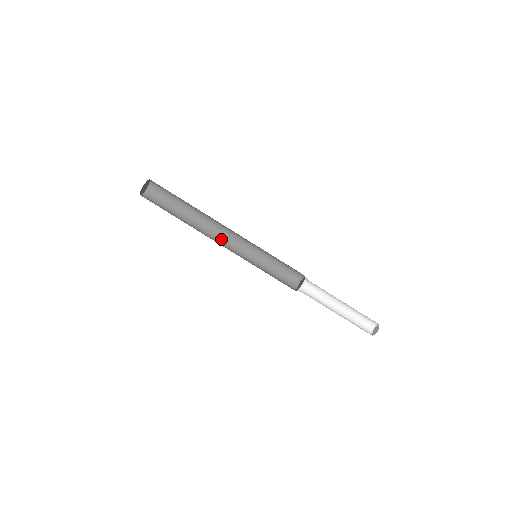
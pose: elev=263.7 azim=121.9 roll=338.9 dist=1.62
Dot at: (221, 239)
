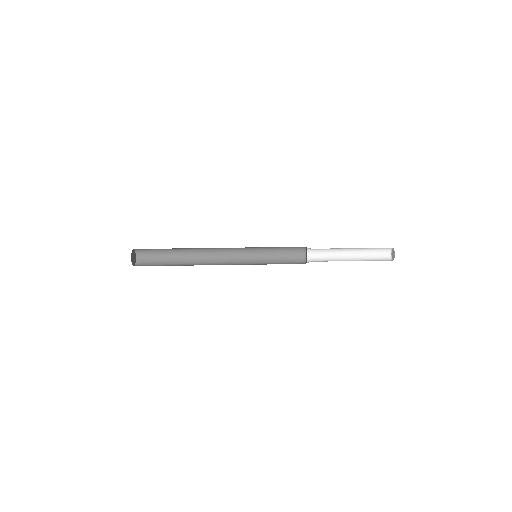
Dot at: (220, 263)
